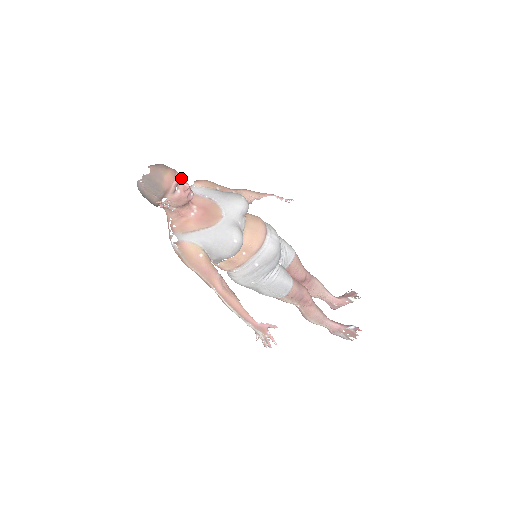
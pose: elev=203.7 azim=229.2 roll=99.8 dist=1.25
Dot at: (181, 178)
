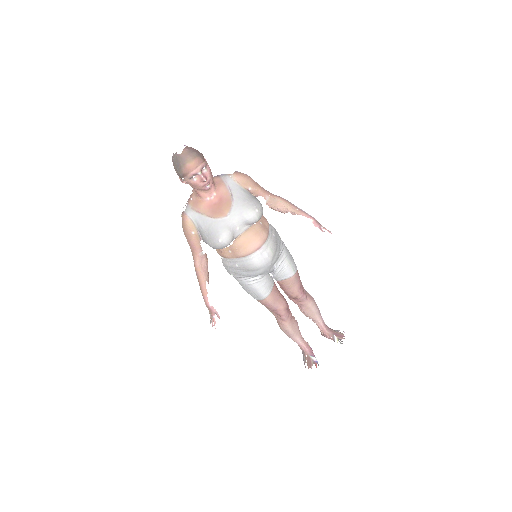
Dot at: (205, 170)
